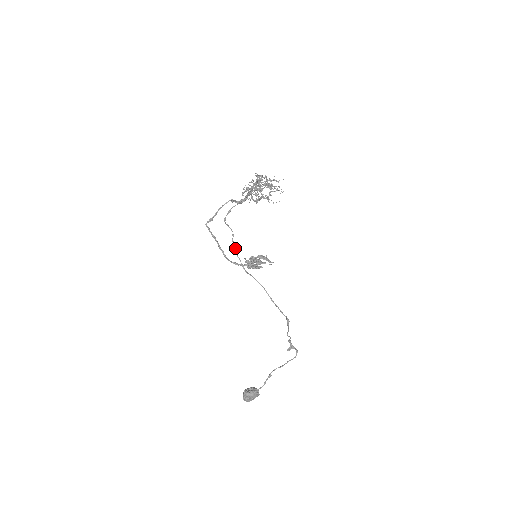
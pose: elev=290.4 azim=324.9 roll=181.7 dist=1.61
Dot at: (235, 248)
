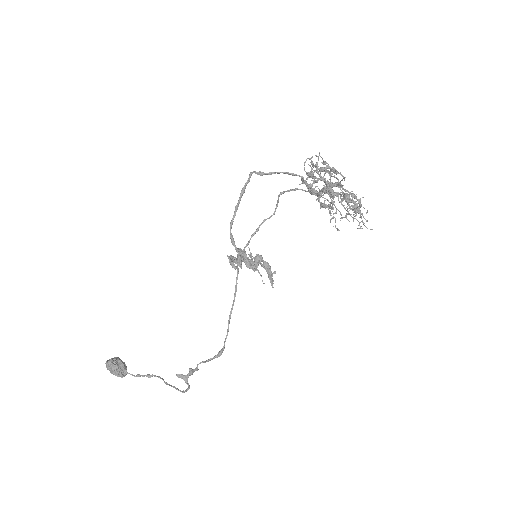
Dot at: (258, 230)
